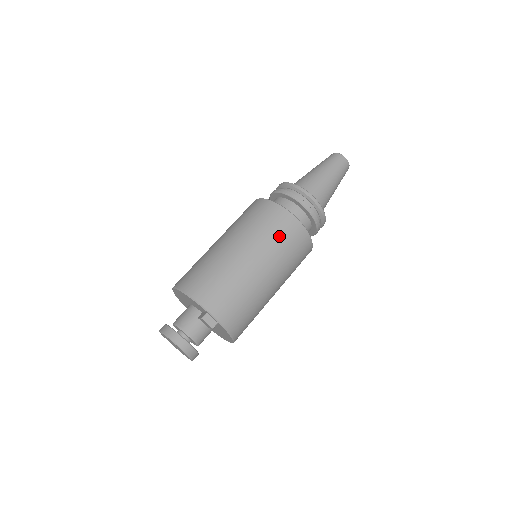
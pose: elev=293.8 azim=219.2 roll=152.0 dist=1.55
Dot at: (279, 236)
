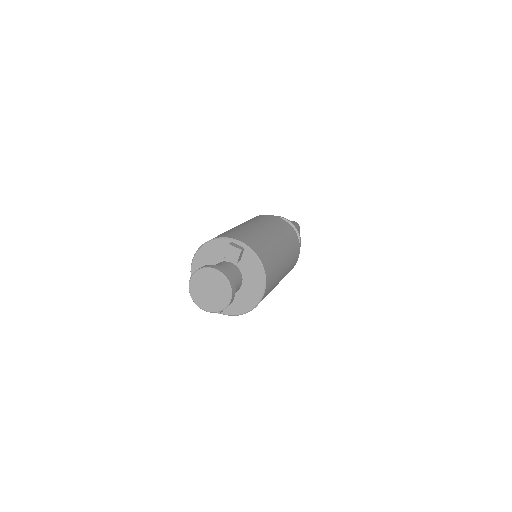
Dot at: (268, 220)
